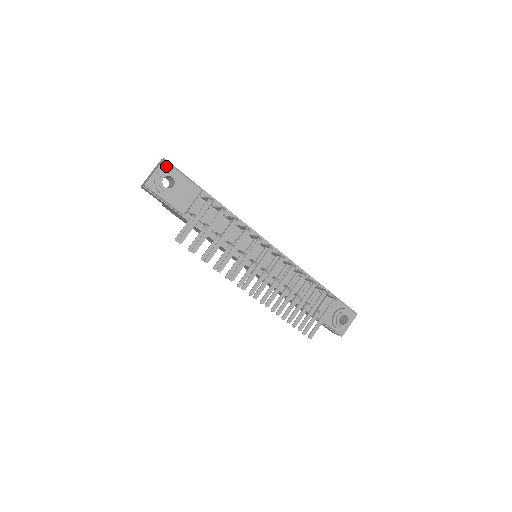
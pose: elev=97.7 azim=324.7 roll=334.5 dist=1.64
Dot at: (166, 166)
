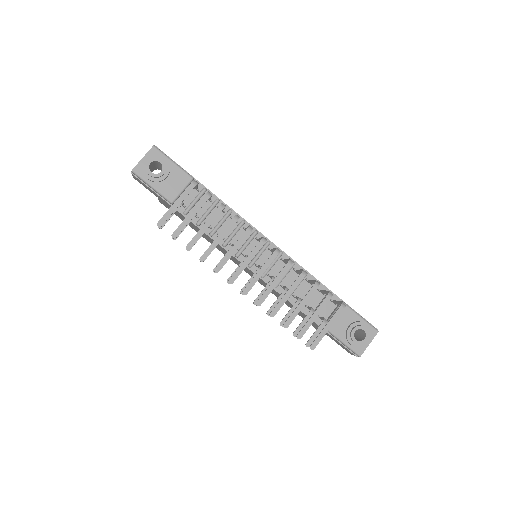
Dot at: (155, 152)
